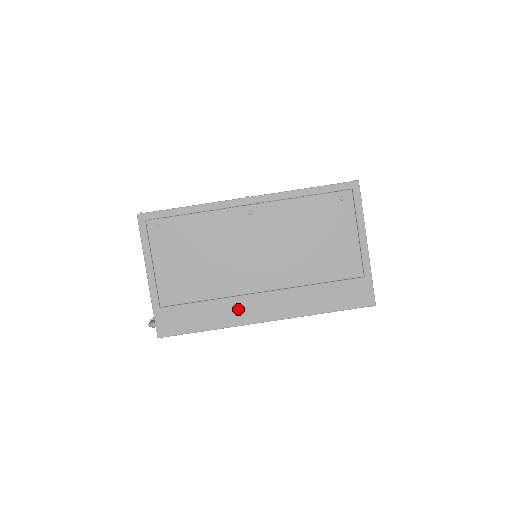
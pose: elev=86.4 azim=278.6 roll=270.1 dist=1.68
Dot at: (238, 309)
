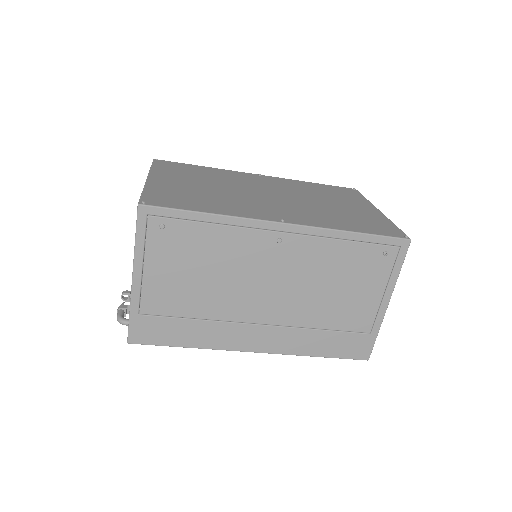
Dot at: (229, 335)
